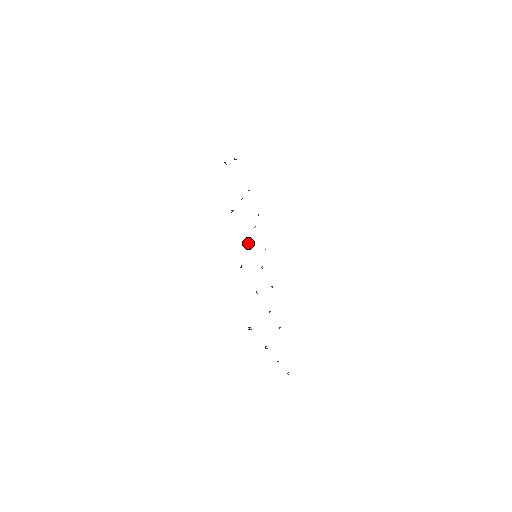
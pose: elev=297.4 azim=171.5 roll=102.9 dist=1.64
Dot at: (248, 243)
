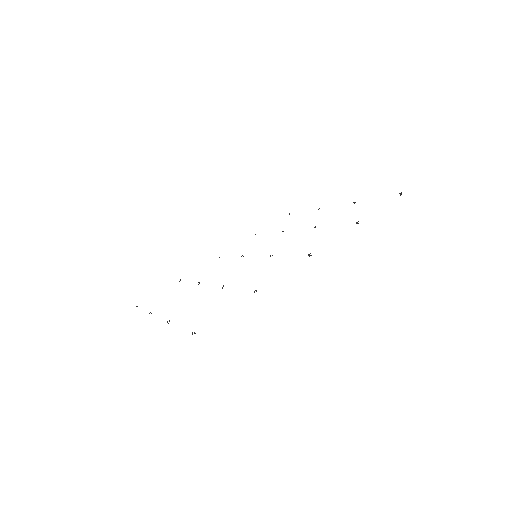
Dot at: occluded
